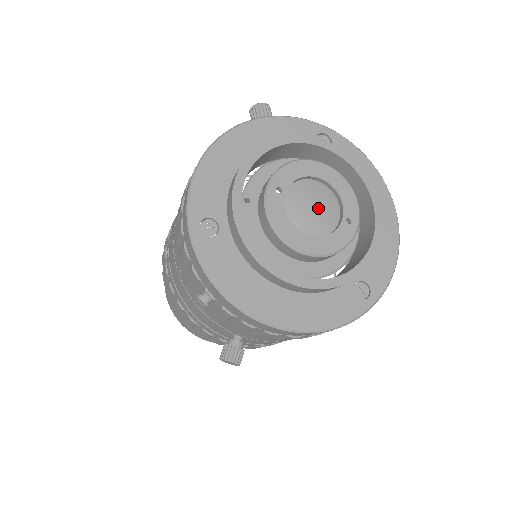
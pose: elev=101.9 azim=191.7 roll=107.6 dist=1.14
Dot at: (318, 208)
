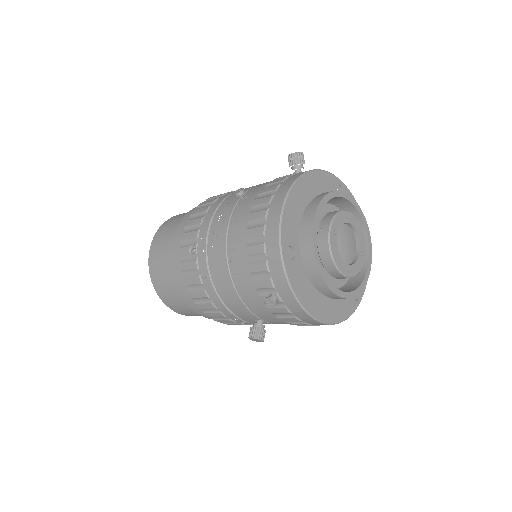
Dot at: (349, 244)
